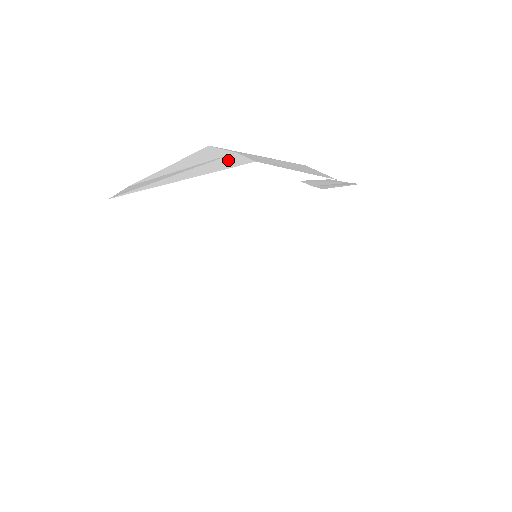
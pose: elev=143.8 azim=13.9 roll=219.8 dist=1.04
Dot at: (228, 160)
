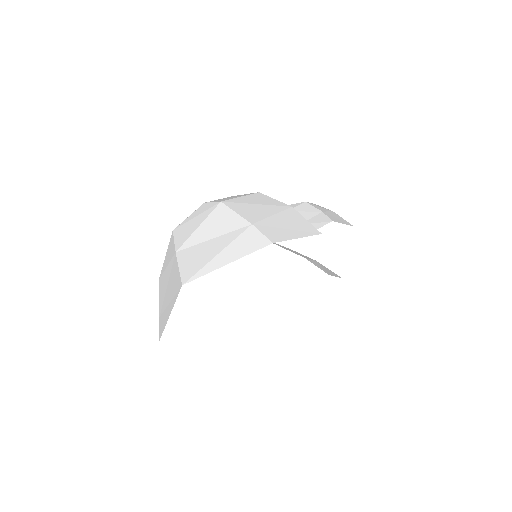
Dot at: (251, 237)
